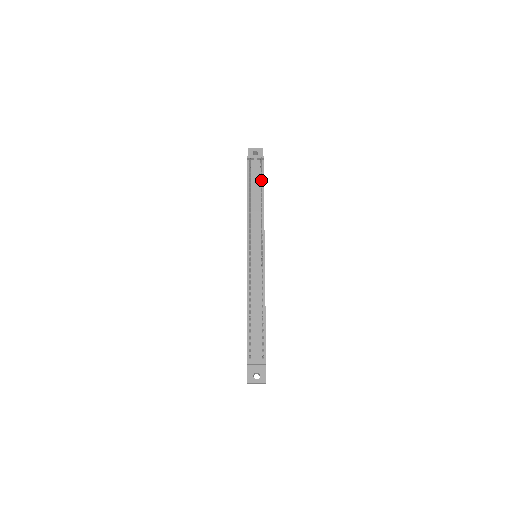
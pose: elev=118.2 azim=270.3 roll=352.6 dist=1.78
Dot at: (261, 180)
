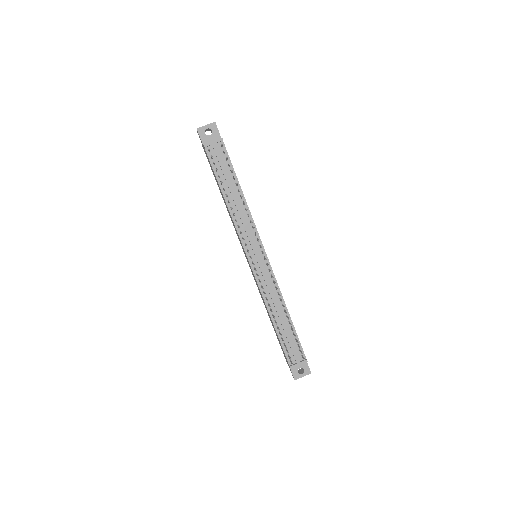
Dot at: (232, 172)
